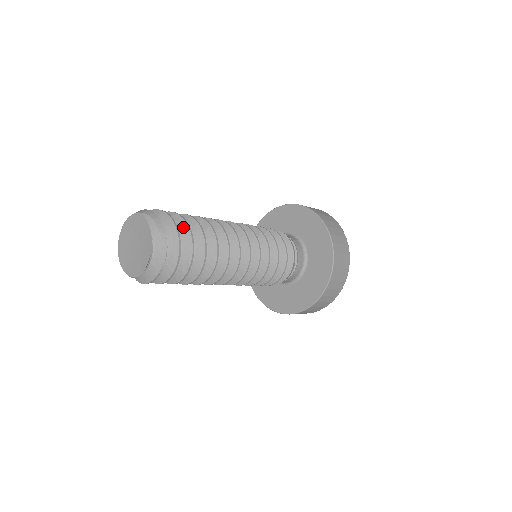
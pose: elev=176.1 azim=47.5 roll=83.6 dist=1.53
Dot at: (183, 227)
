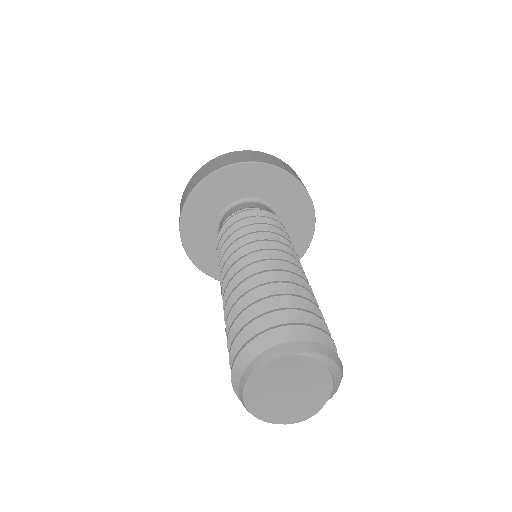
Dot at: occluded
